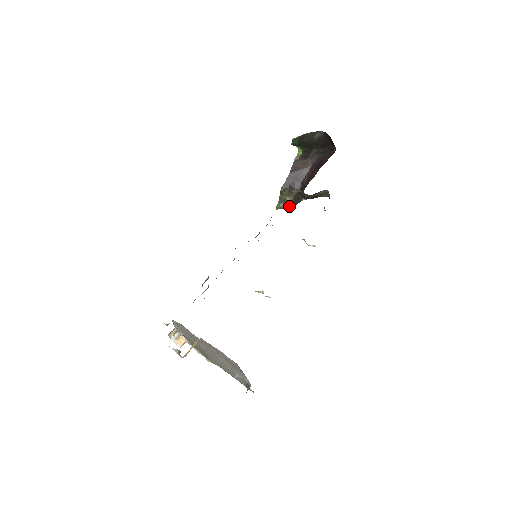
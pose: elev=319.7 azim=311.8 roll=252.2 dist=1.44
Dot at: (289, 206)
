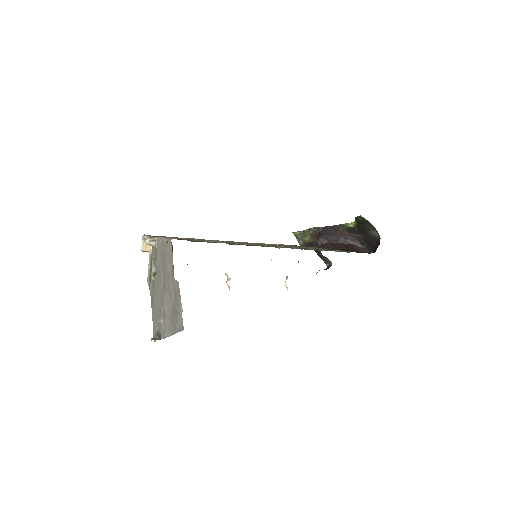
Dot at: (302, 242)
